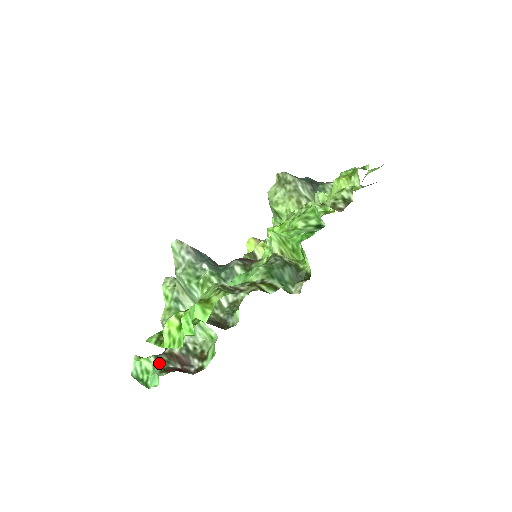
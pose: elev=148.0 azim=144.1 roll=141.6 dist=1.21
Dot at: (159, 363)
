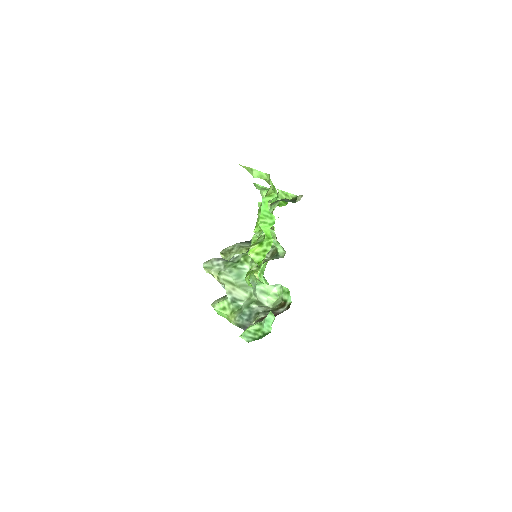
Dot at: (260, 322)
